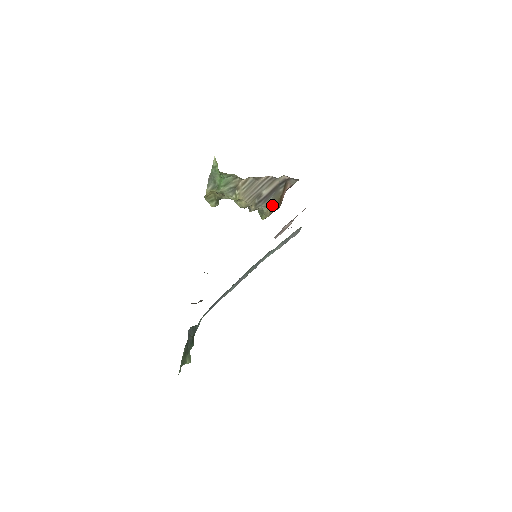
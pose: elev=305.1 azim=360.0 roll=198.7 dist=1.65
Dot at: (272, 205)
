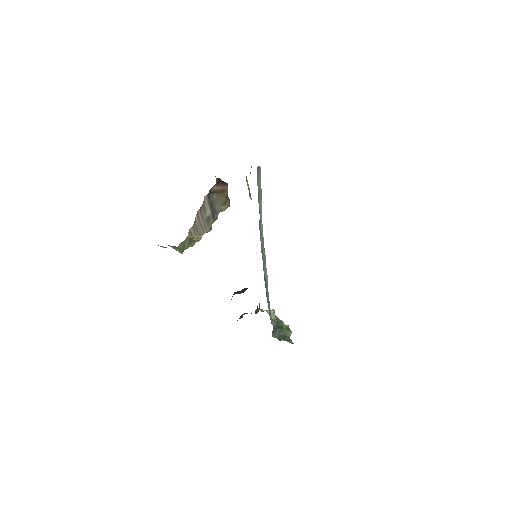
Dot at: (222, 203)
